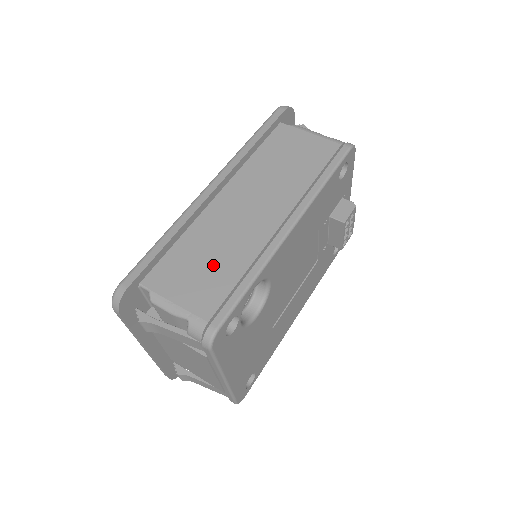
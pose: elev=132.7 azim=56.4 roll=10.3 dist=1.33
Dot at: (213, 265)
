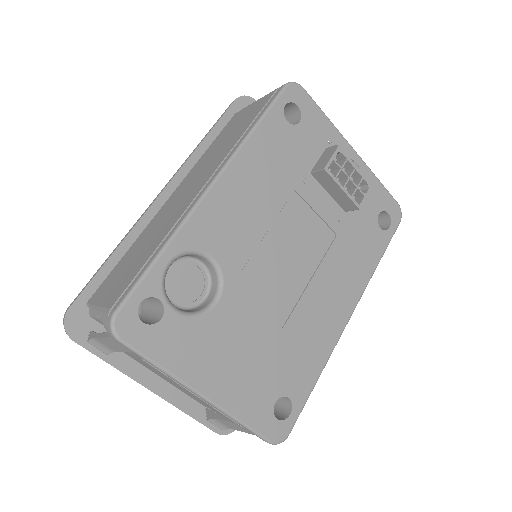
Dot at: (138, 257)
